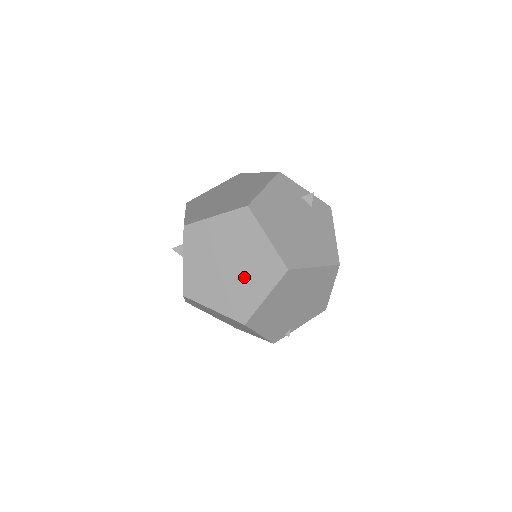
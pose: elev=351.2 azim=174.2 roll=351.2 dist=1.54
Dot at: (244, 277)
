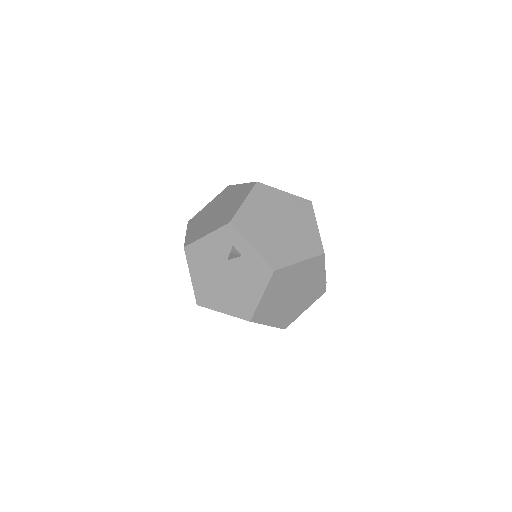
Dot at: (296, 224)
